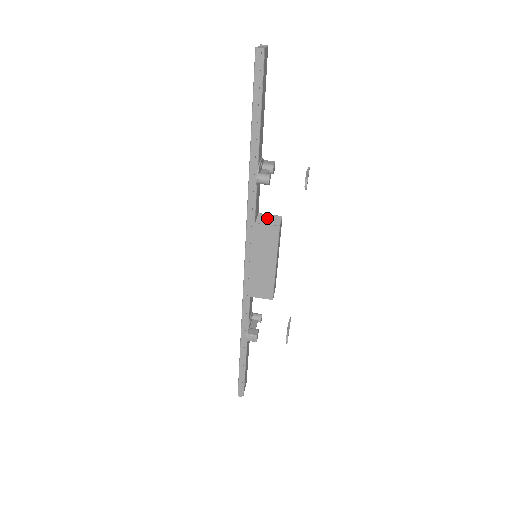
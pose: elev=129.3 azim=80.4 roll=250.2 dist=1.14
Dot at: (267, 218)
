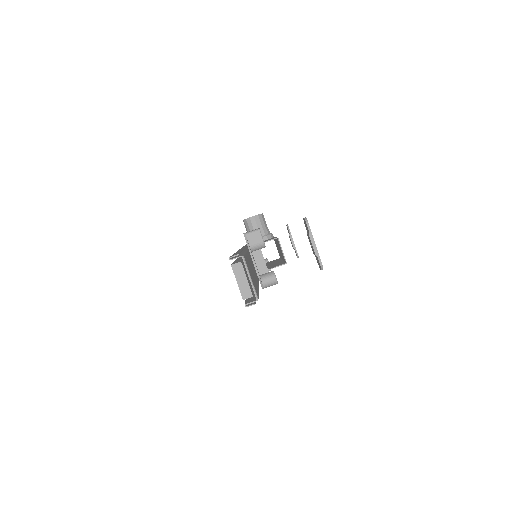
Dot at: occluded
